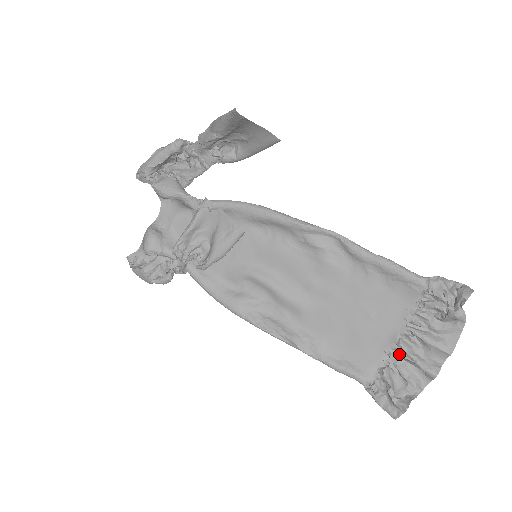
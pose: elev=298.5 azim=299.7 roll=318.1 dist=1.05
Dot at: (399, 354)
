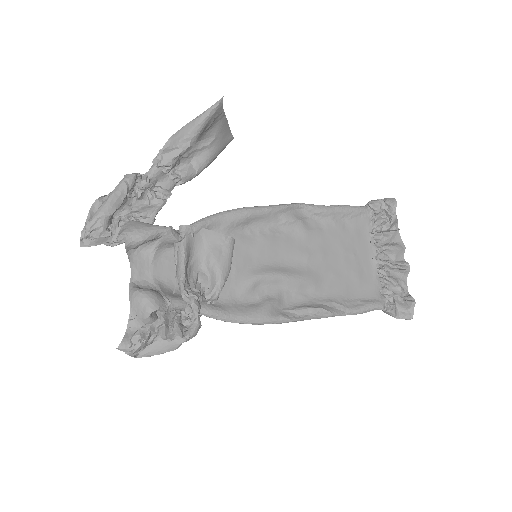
Dot at: (384, 270)
